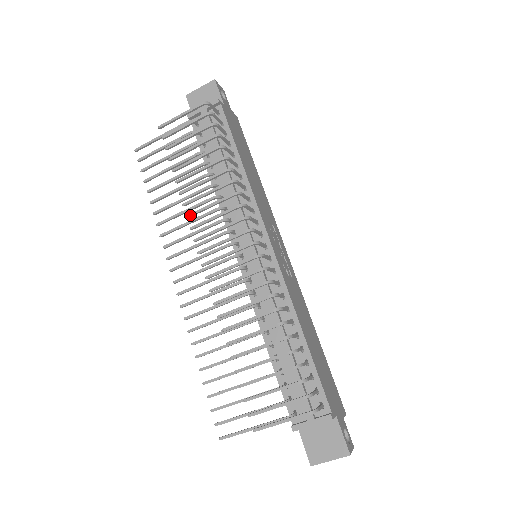
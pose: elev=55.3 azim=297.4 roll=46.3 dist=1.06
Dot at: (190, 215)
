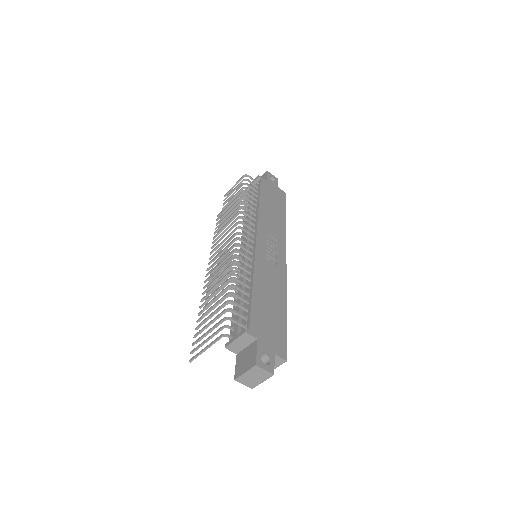
Dot at: (219, 232)
